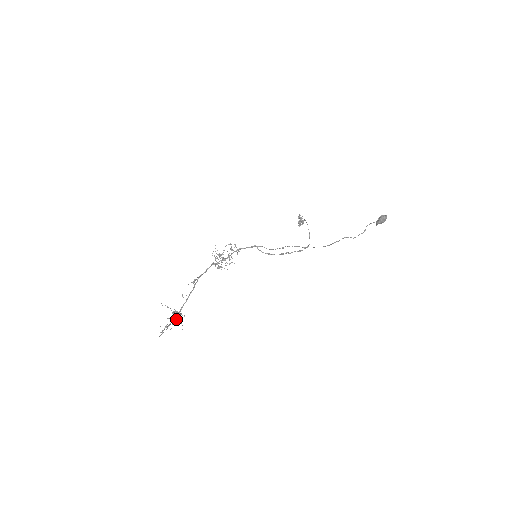
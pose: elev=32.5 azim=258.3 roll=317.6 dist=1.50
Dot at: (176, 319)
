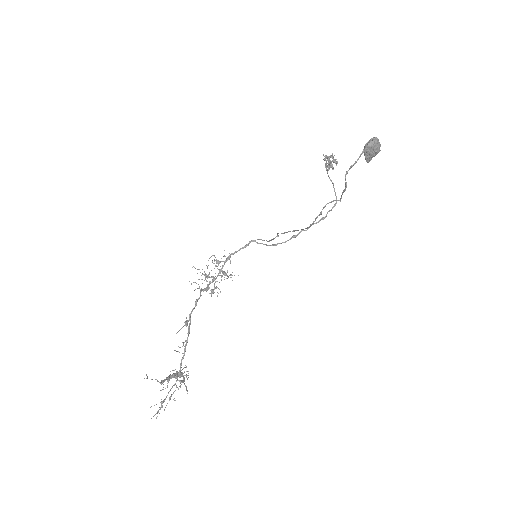
Dot at: occluded
